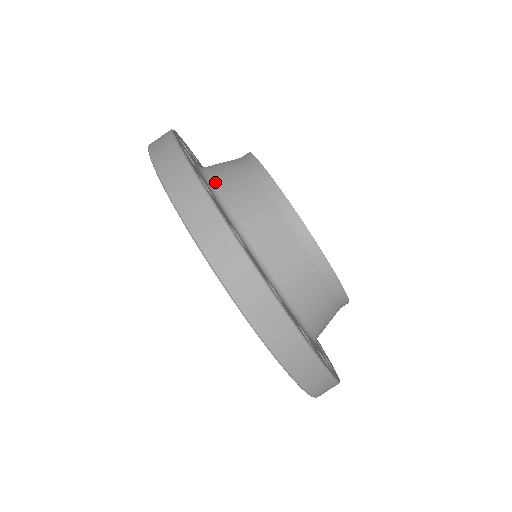
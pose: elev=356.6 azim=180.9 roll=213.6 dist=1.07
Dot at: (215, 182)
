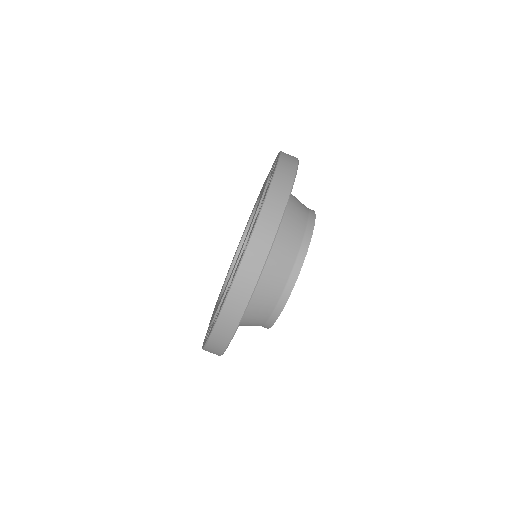
Dot at: (277, 237)
